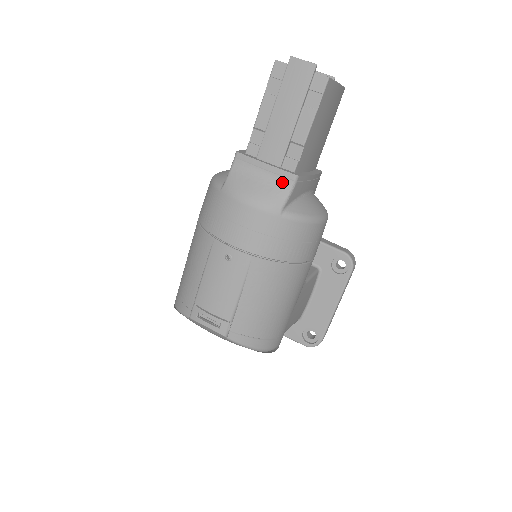
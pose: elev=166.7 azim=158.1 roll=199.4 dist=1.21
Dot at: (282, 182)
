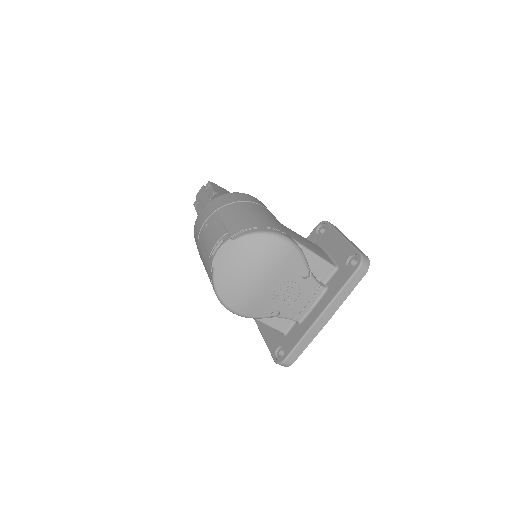
Dot at: occluded
